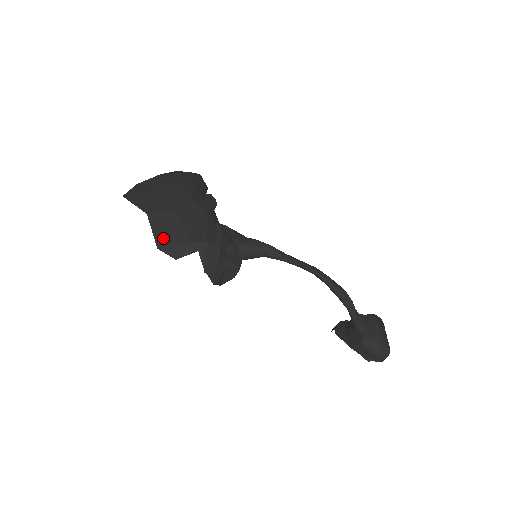
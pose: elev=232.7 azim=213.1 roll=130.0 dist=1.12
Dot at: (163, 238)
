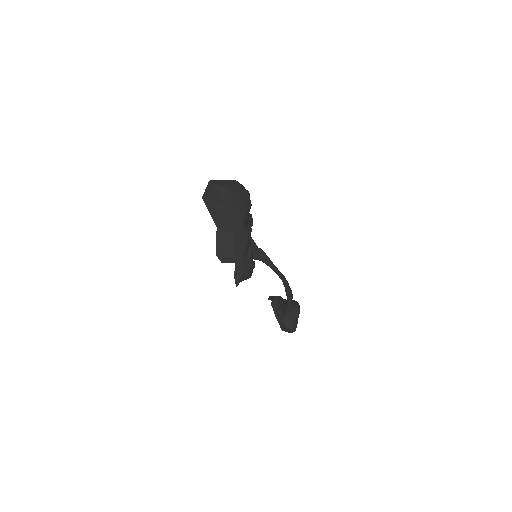
Dot at: (221, 249)
